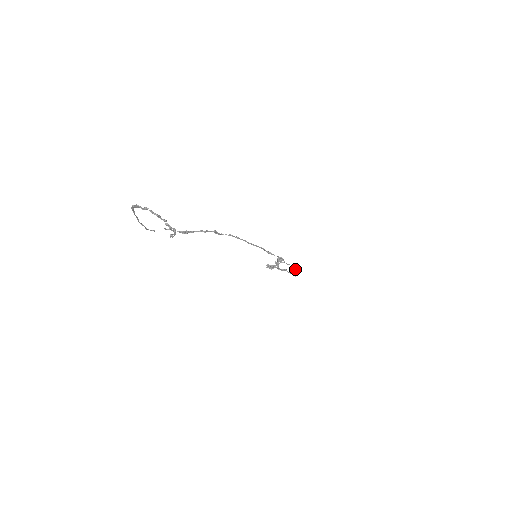
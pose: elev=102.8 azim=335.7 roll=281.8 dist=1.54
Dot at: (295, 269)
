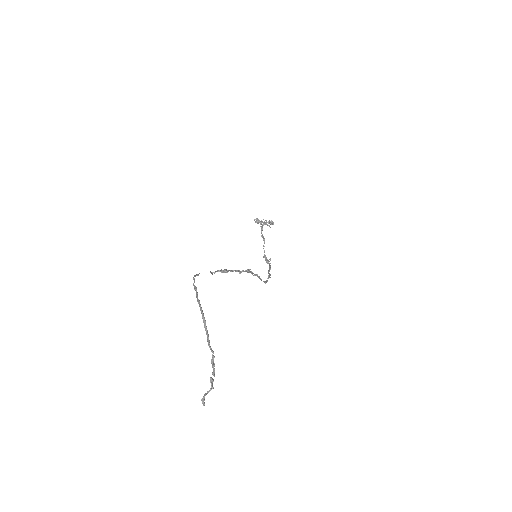
Dot at: (270, 266)
